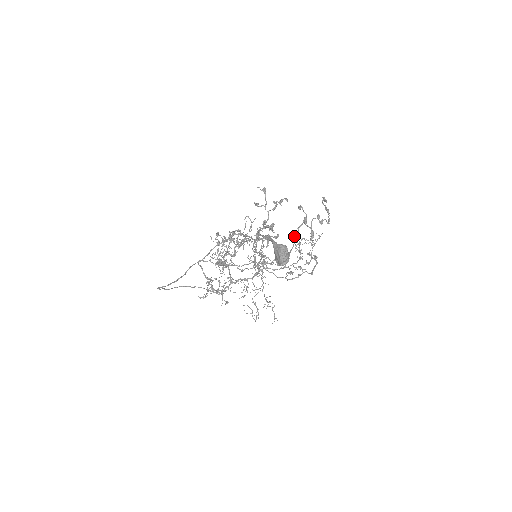
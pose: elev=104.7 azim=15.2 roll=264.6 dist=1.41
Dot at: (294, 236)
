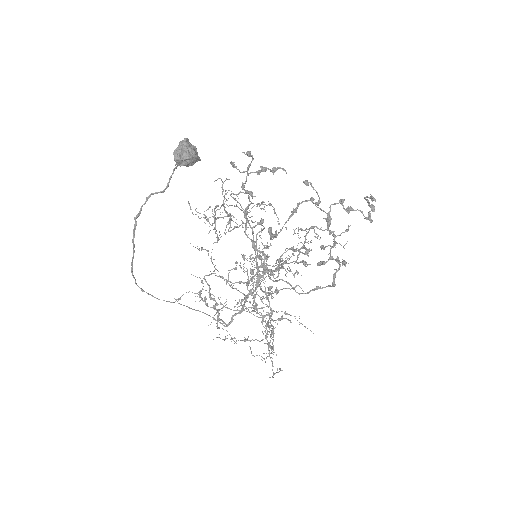
Dot at: occluded
